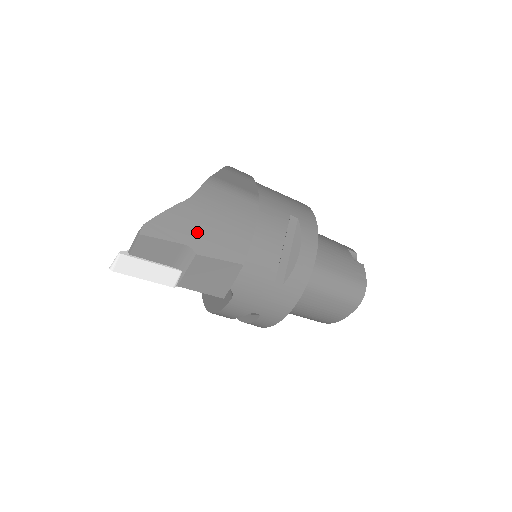
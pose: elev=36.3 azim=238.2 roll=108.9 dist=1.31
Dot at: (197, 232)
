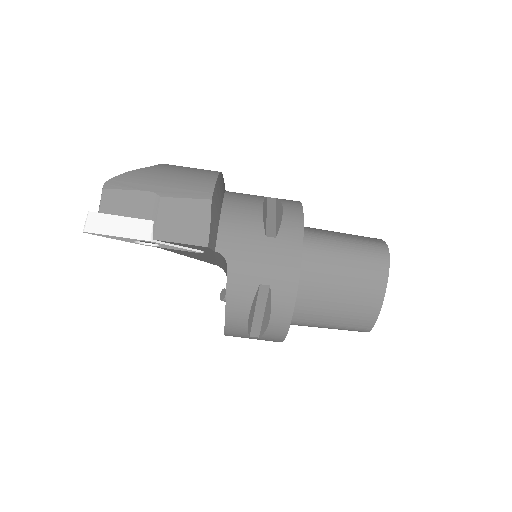
Dot at: (158, 182)
